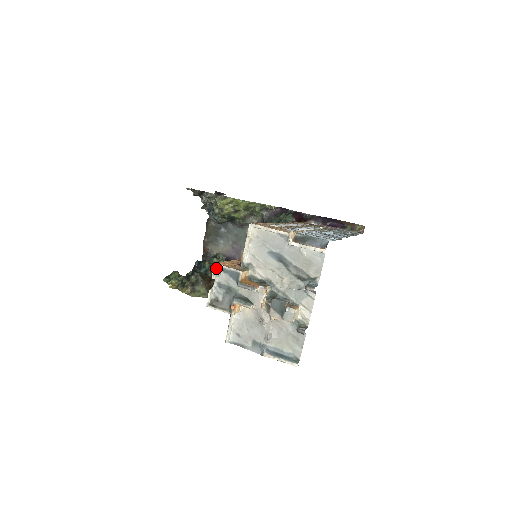
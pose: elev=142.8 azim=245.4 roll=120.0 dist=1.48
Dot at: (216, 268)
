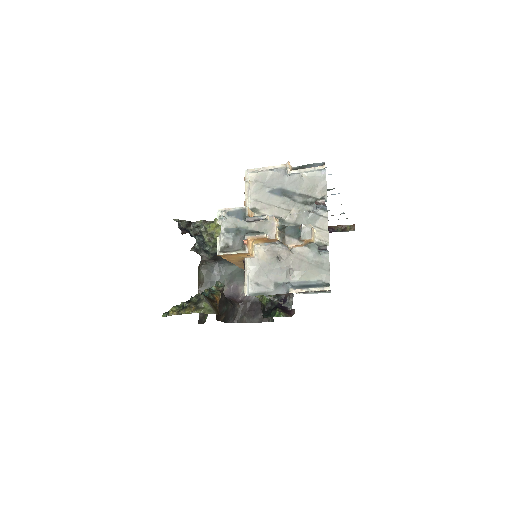
Dot at: (220, 214)
